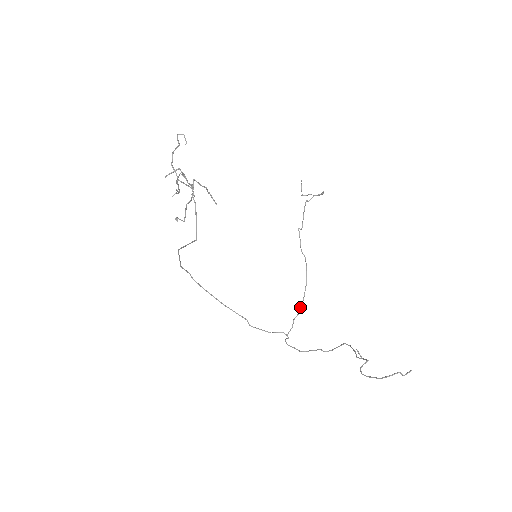
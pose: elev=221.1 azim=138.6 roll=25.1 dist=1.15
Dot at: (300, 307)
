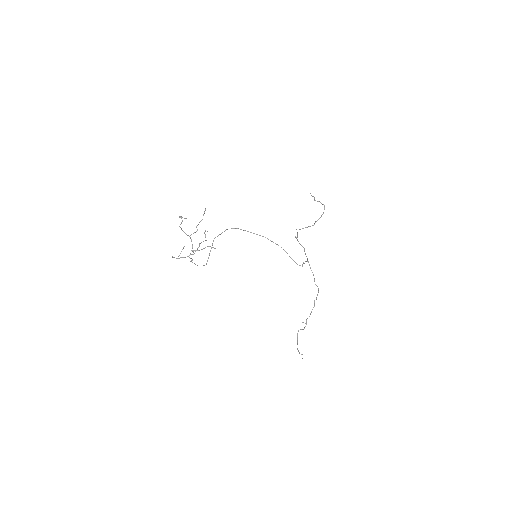
Dot at: (307, 260)
